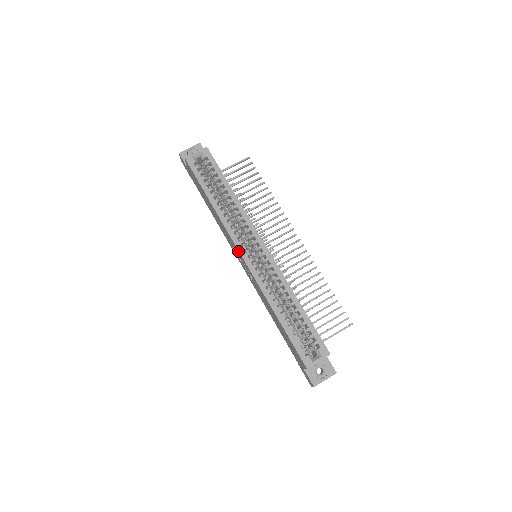
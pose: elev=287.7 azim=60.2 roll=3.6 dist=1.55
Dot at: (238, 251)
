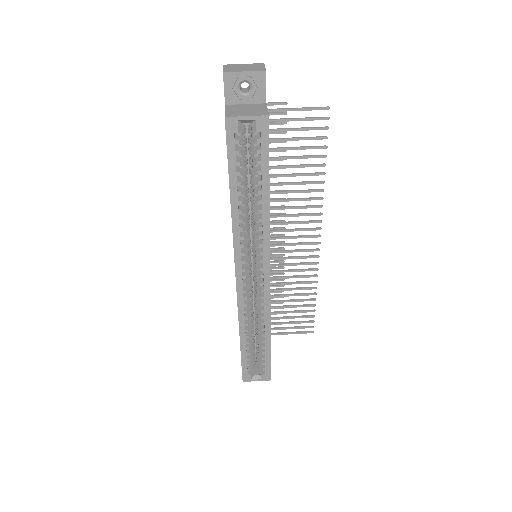
Dot at: (235, 268)
